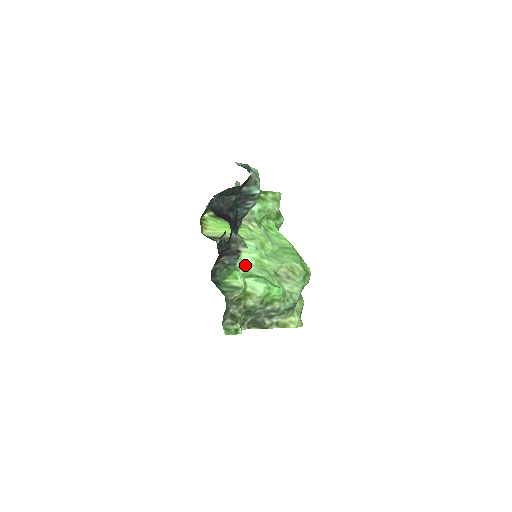
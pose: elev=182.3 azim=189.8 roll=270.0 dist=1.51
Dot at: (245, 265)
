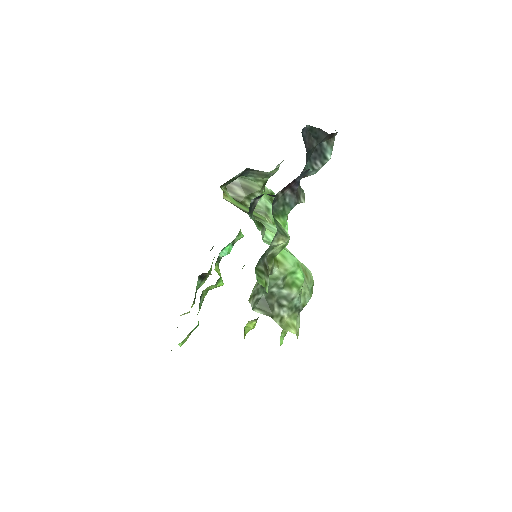
Dot at: (268, 240)
